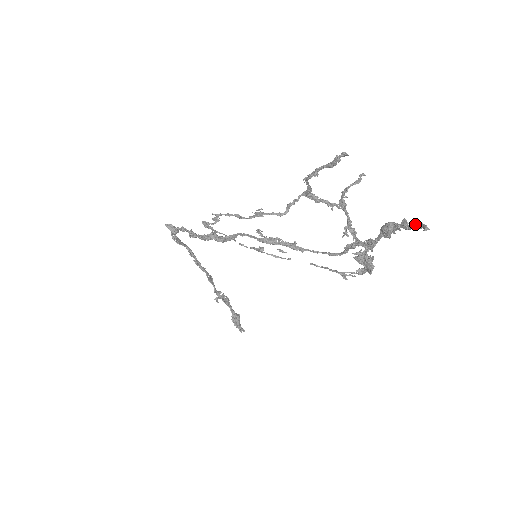
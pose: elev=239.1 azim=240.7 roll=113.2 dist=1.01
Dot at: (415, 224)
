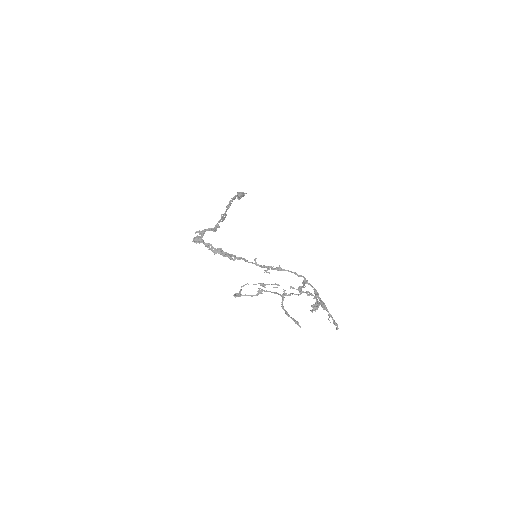
Dot at: occluded
